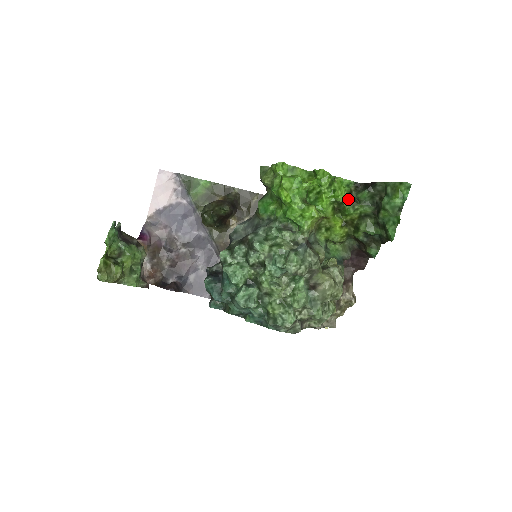
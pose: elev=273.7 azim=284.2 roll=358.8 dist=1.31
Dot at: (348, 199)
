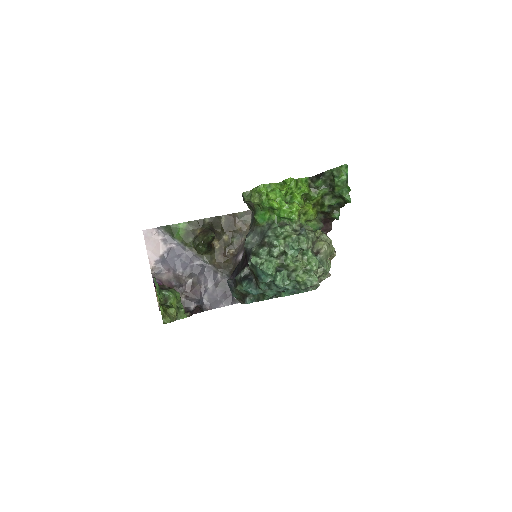
Dot at: (310, 189)
